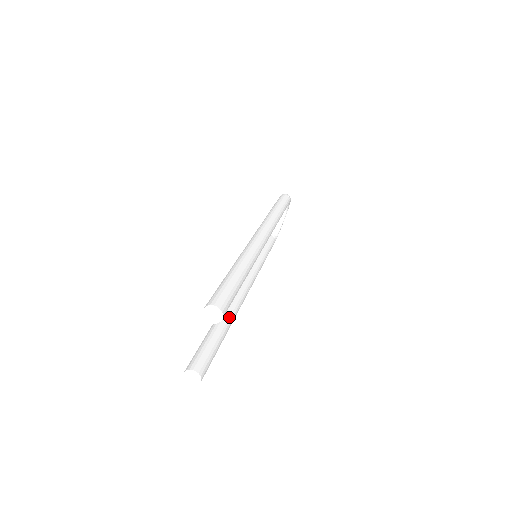
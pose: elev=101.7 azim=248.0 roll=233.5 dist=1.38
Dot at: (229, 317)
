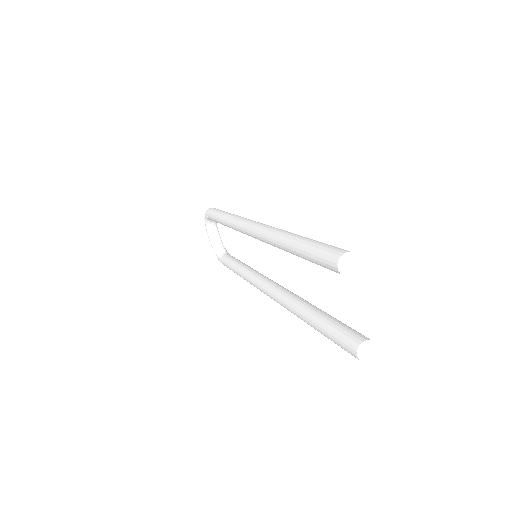
Dot at: (308, 303)
